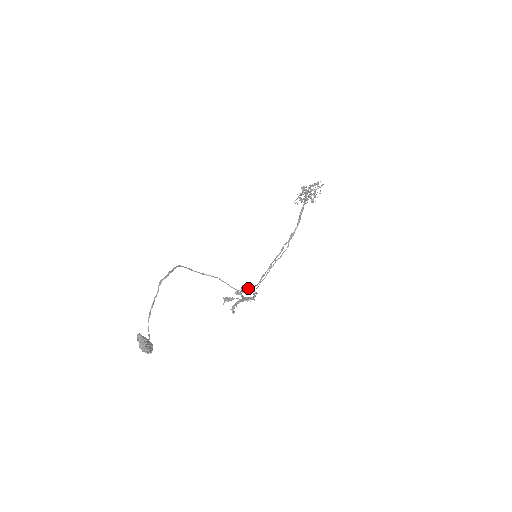
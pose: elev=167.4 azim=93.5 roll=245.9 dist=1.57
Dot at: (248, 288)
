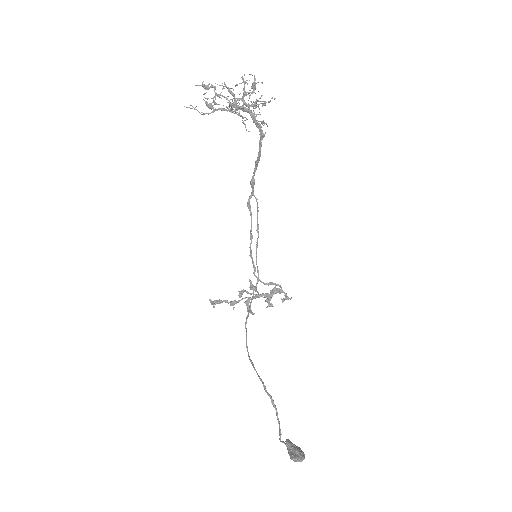
Dot at: (272, 292)
